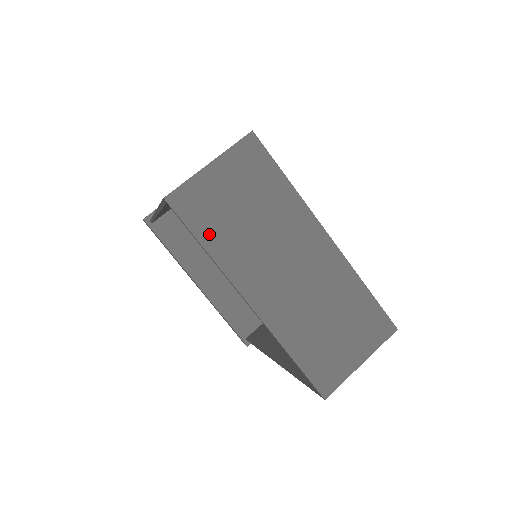
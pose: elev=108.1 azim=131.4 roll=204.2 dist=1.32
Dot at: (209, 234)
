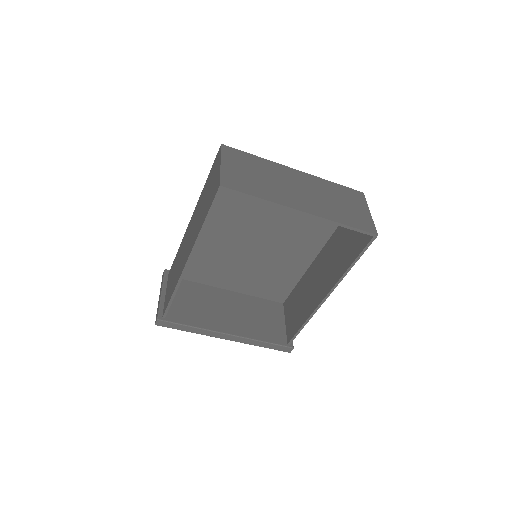
Dot at: (254, 191)
